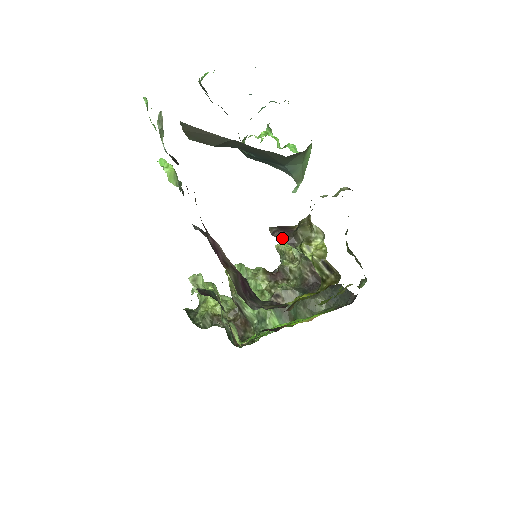
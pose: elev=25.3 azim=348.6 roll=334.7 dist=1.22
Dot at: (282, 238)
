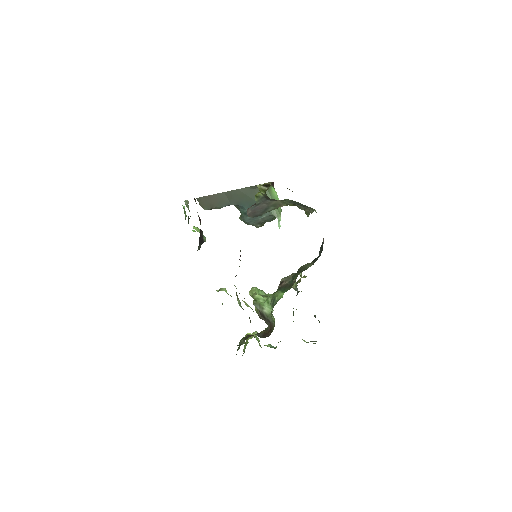
Dot at: (251, 207)
